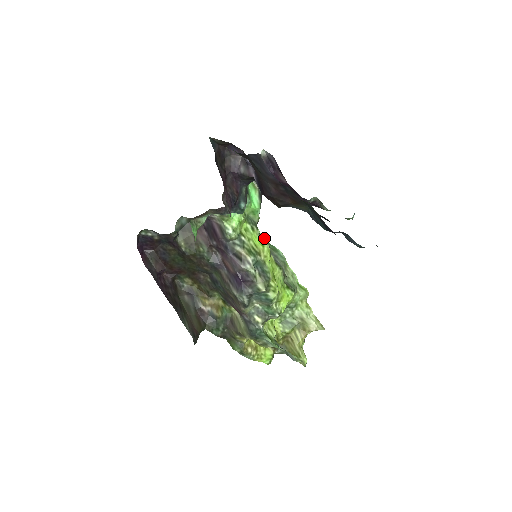
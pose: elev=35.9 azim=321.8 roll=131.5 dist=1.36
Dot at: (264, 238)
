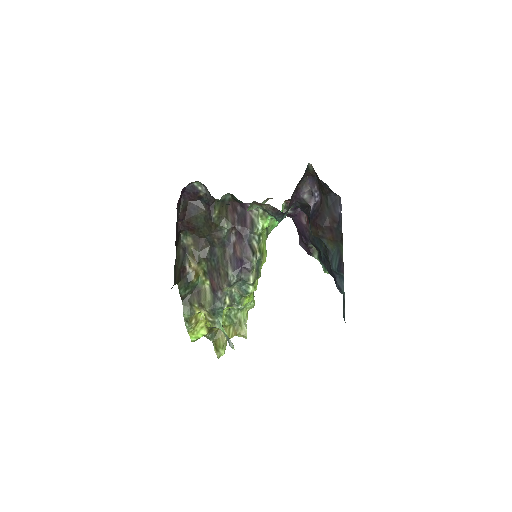
Dot at: occluded
